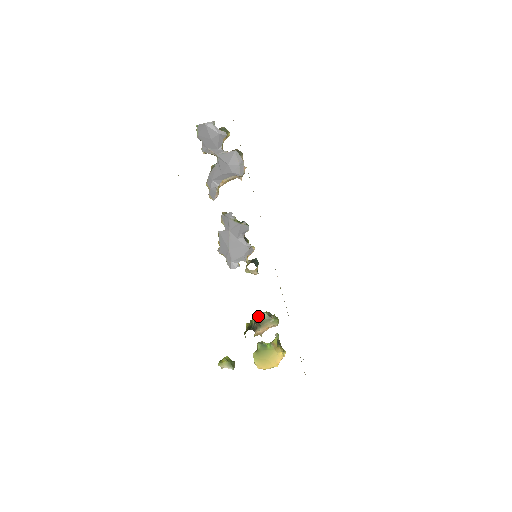
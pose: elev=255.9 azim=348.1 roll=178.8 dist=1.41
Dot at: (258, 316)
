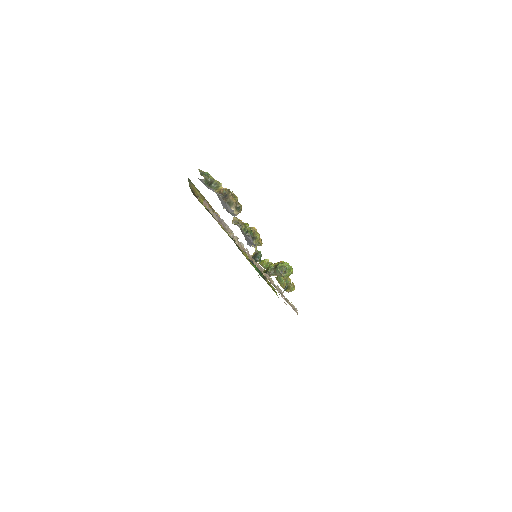
Dot at: (277, 265)
